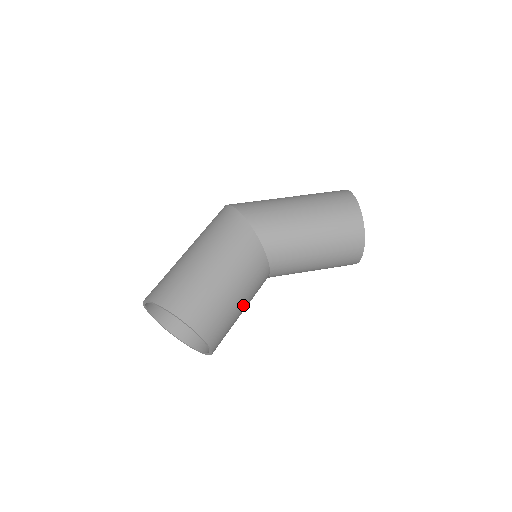
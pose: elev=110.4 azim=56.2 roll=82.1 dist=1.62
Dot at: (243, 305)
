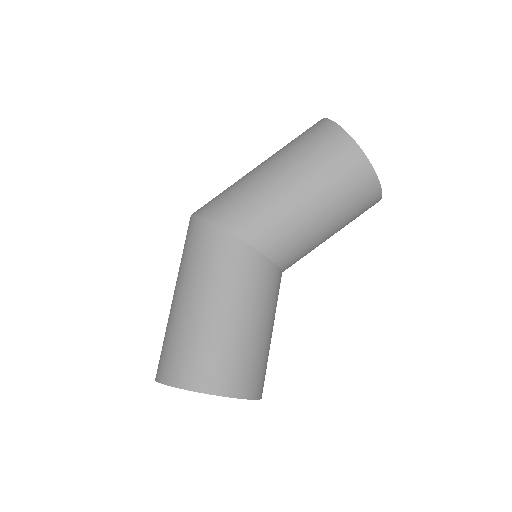
Dot at: (268, 328)
